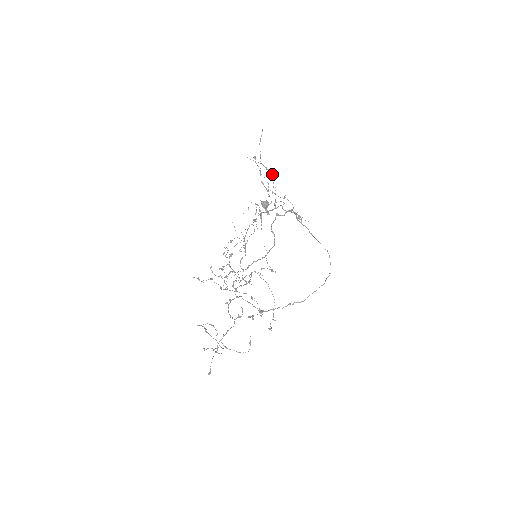
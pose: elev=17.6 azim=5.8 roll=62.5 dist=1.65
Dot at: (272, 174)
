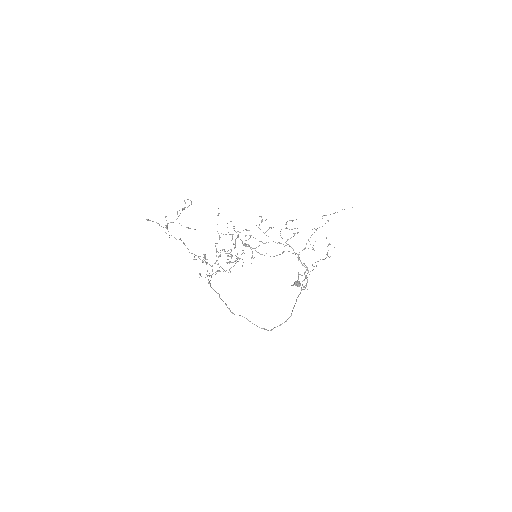
Dot at: occluded
